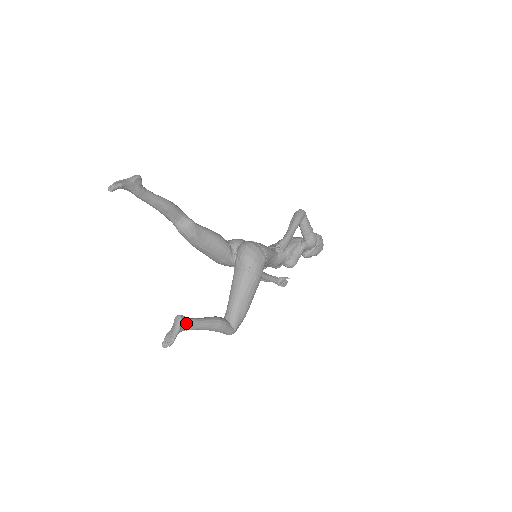
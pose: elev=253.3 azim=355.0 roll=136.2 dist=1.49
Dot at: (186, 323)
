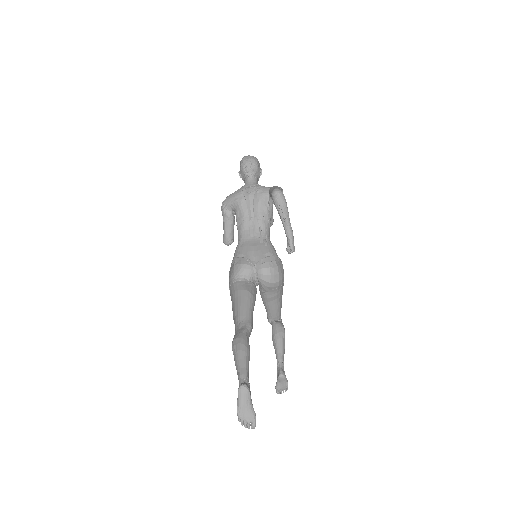
Dot at: (284, 371)
